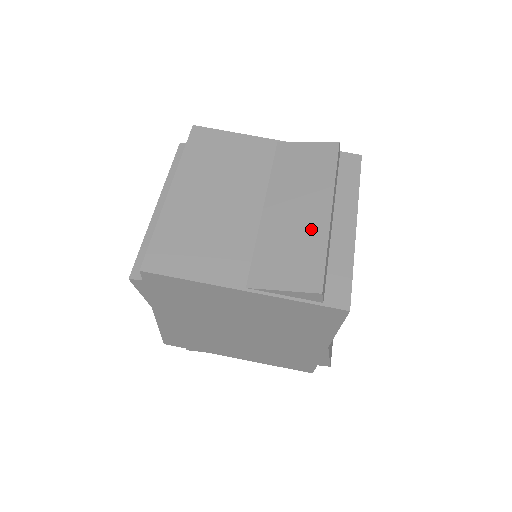
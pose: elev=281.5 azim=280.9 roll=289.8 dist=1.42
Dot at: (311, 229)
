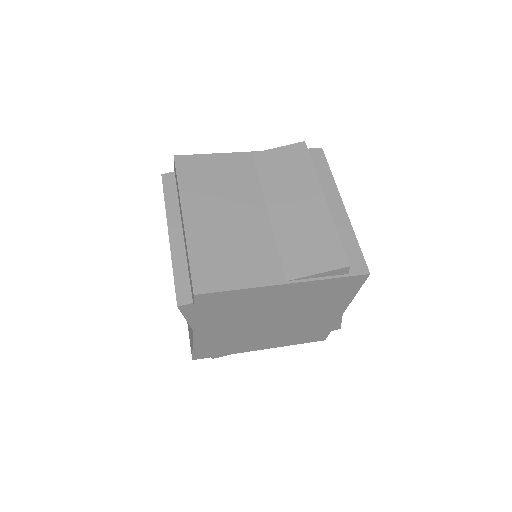
Dot at: (316, 218)
